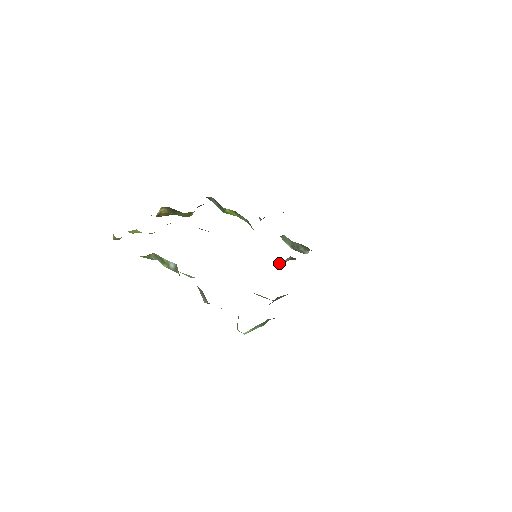
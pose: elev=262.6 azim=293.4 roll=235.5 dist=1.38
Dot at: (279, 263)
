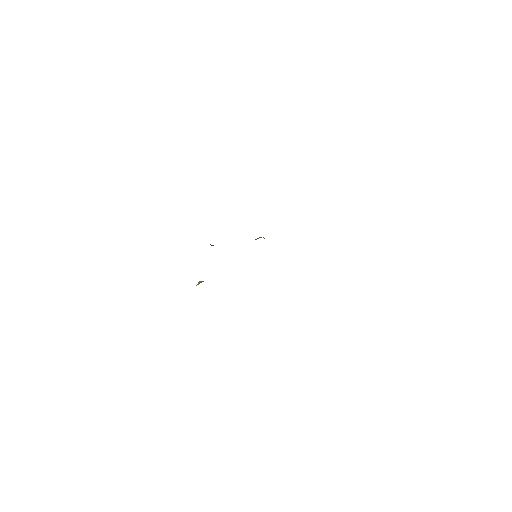
Dot at: occluded
